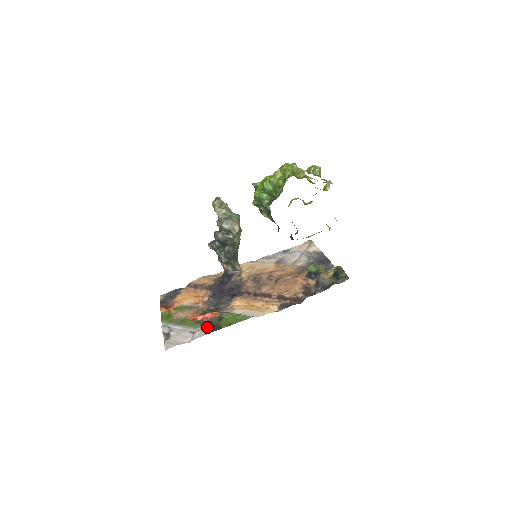
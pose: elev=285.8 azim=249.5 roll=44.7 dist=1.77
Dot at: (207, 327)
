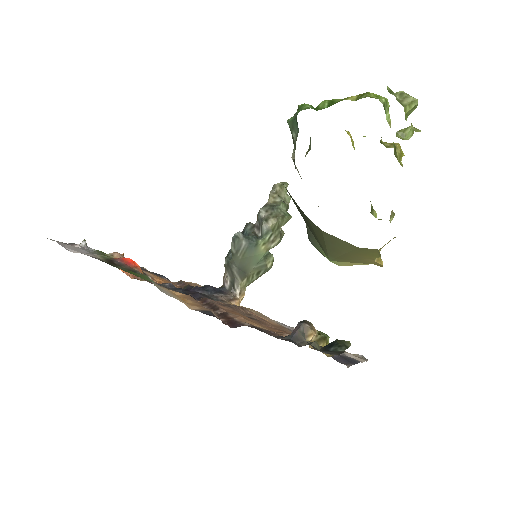
Dot at: (106, 260)
